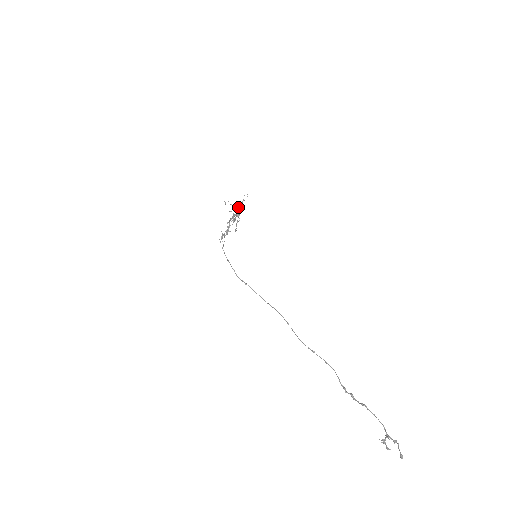
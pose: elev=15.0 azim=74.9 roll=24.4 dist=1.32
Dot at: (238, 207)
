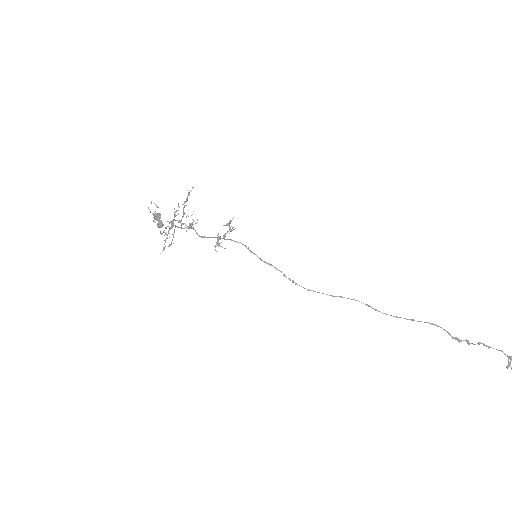
Dot at: occluded
